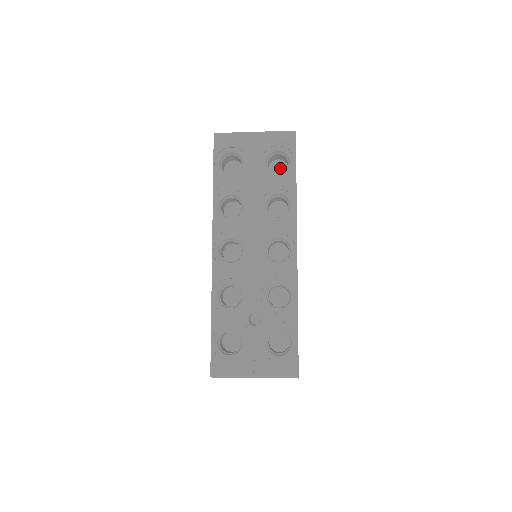
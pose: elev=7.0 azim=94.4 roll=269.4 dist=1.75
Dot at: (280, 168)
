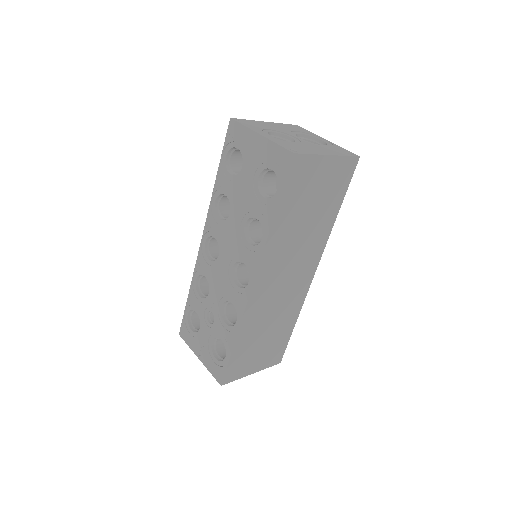
Dot at: occluded
